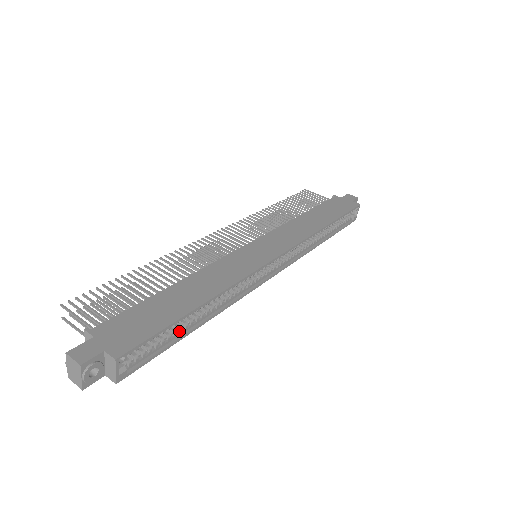
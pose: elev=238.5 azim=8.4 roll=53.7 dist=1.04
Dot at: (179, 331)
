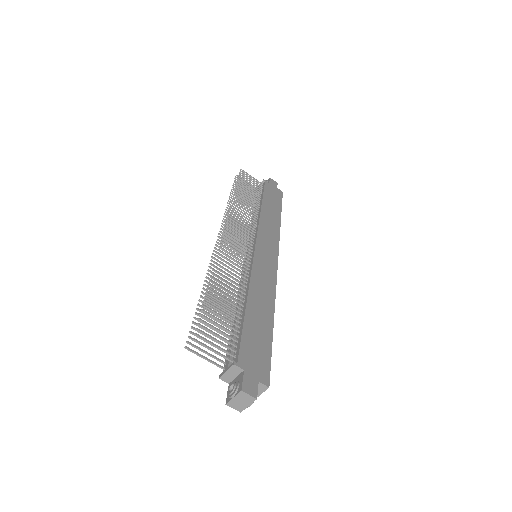
Dot at: occluded
